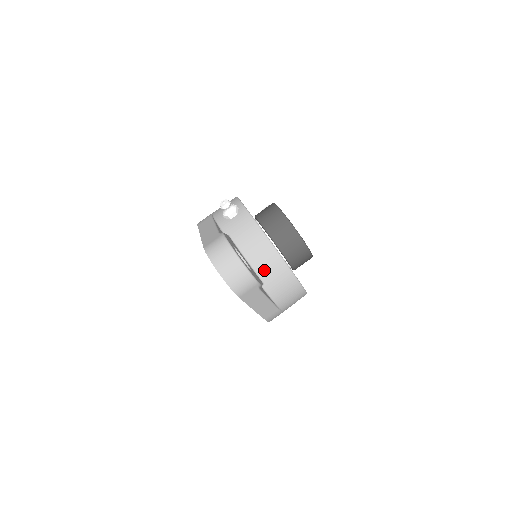
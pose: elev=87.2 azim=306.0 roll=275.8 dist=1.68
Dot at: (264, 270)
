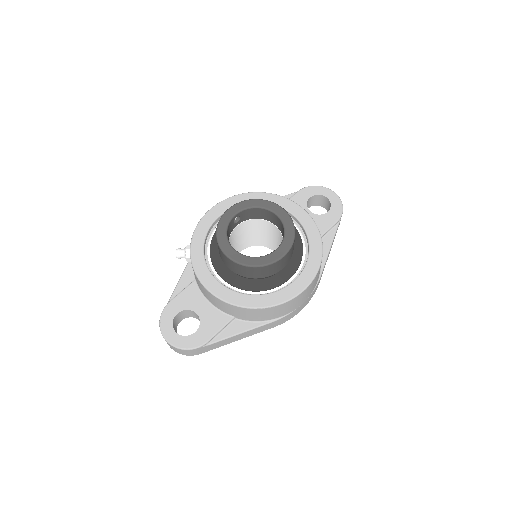
Dot at: (224, 309)
